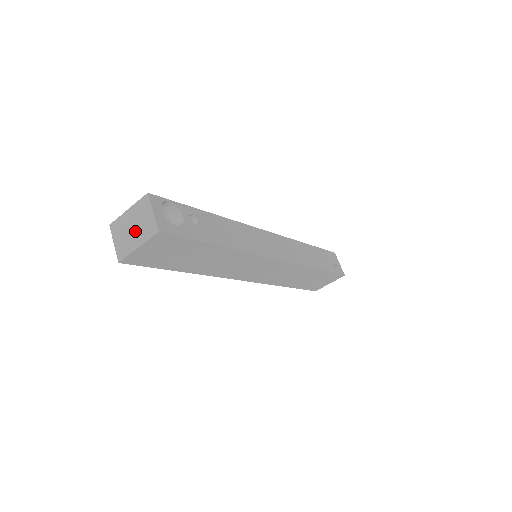
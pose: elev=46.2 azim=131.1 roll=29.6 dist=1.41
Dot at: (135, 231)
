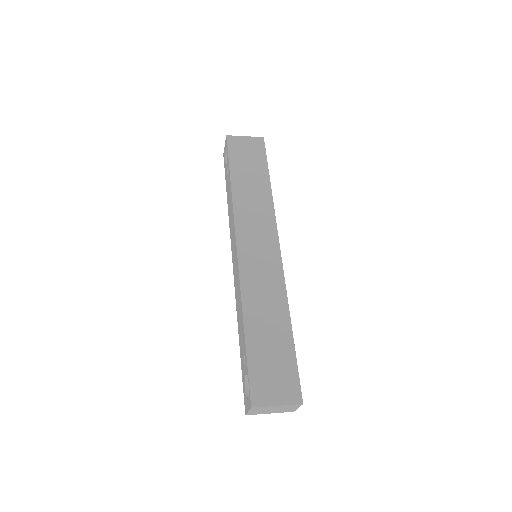
Dot at: (275, 411)
